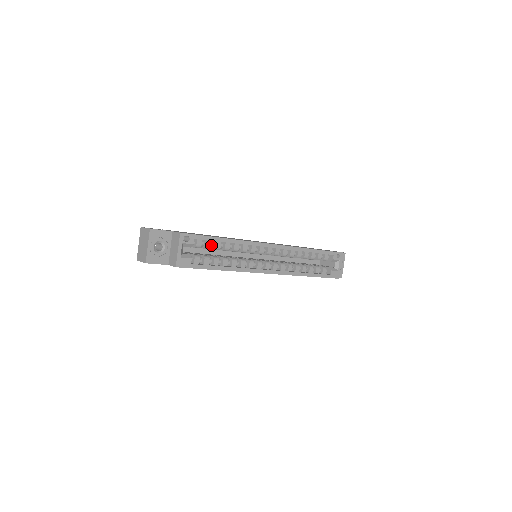
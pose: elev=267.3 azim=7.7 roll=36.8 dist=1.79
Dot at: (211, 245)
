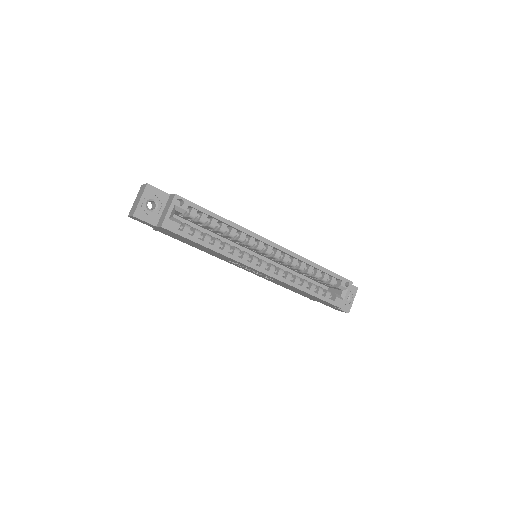
Dot at: (206, 221)
